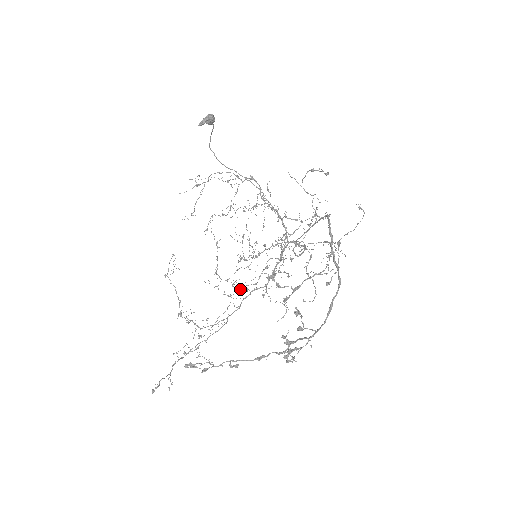
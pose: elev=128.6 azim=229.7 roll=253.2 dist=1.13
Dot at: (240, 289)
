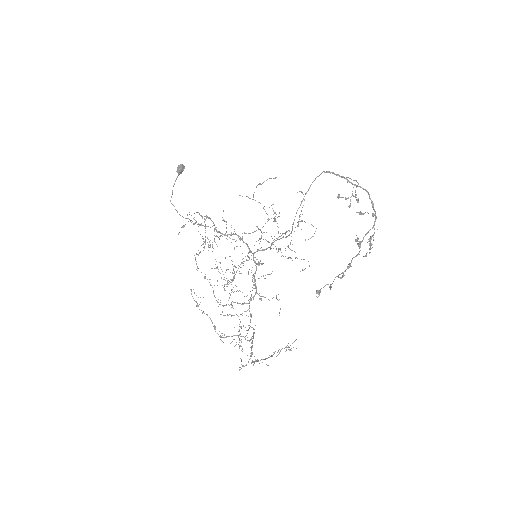
Dot at: (251, 294)
